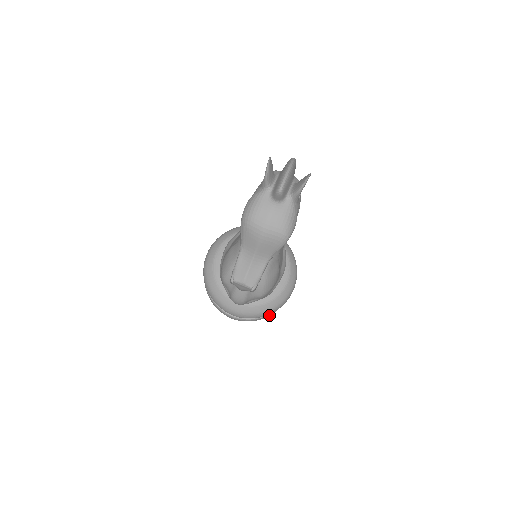
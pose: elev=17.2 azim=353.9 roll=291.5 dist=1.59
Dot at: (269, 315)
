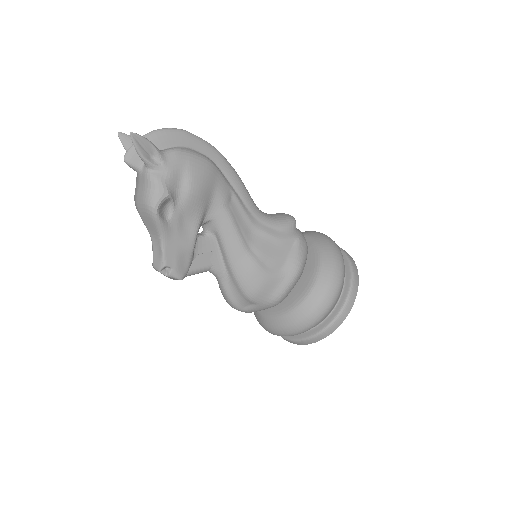
Dot at: (319, 337)
